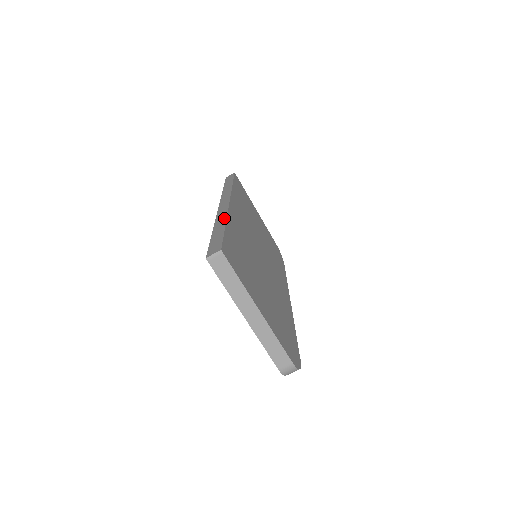
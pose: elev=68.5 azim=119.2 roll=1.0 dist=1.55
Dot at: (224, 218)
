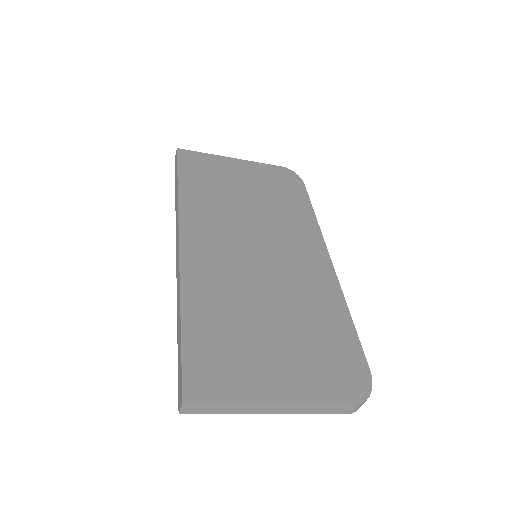
Dot at: (179, 299)
